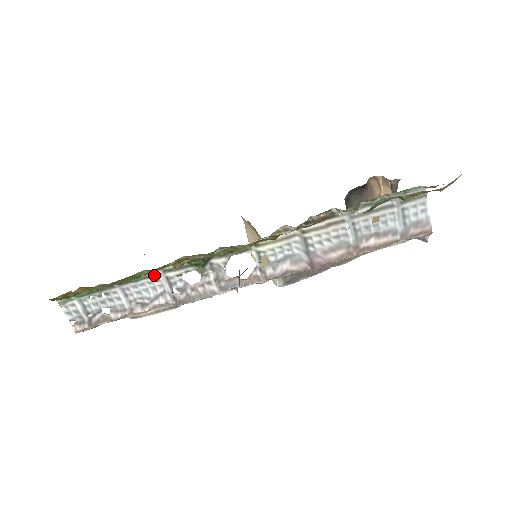
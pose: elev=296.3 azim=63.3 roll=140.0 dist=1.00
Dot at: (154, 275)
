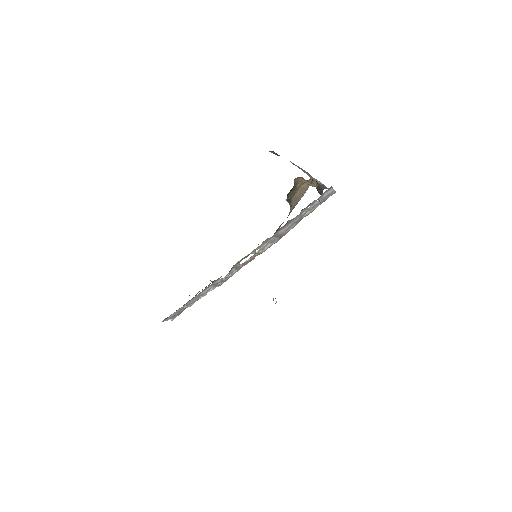
Dot at: (206, 288)
